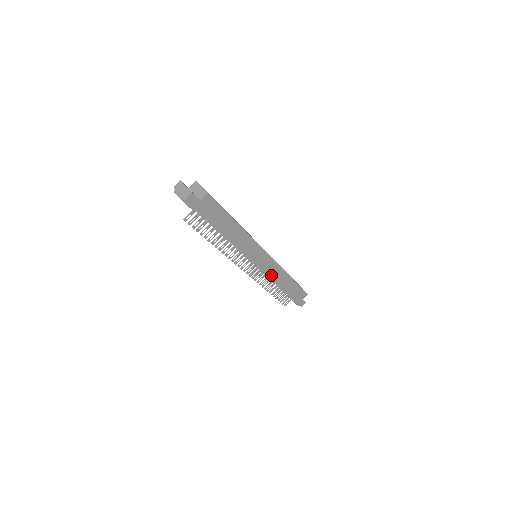
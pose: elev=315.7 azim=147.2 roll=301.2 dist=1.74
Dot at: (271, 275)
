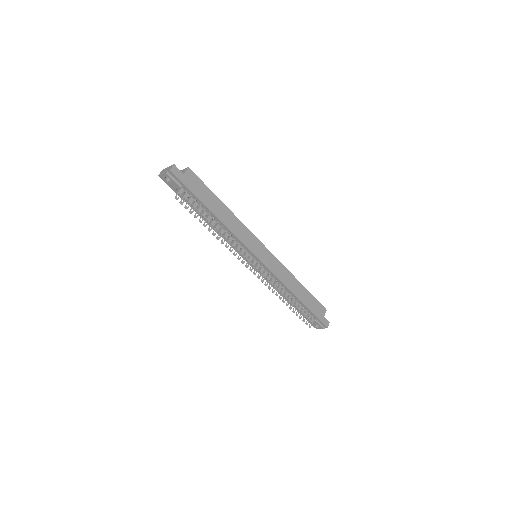
Dot at: (278, 276)
